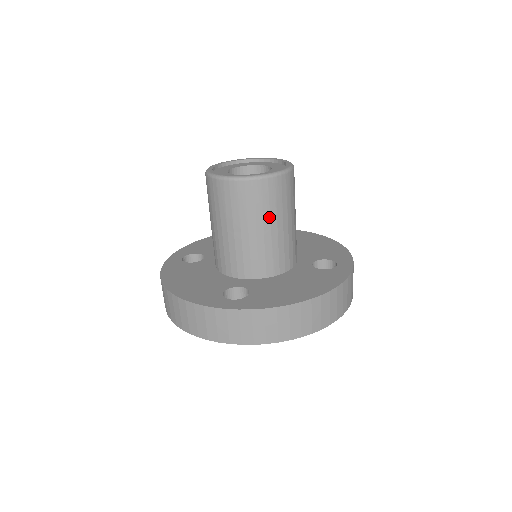
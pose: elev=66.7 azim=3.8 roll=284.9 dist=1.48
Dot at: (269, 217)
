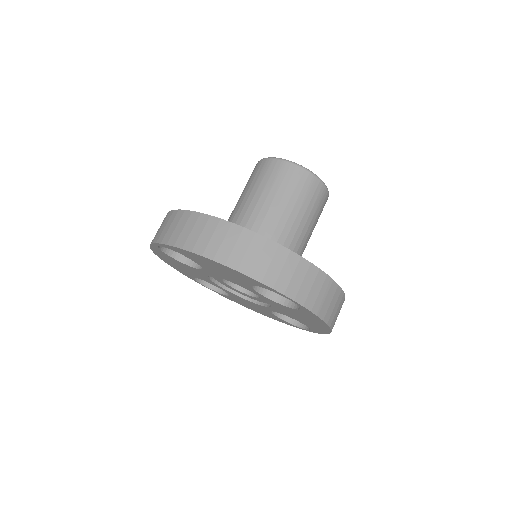
Dot at: (314, 221)
